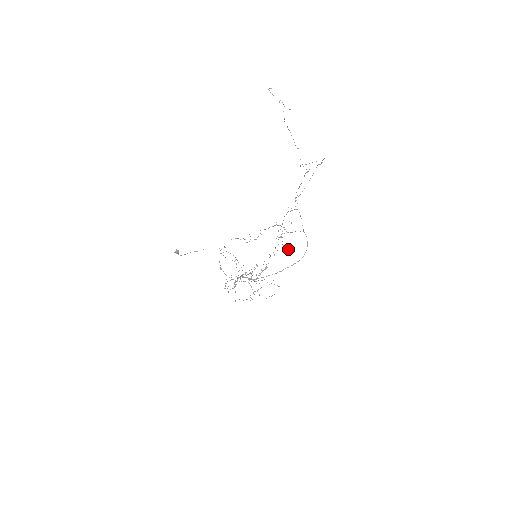
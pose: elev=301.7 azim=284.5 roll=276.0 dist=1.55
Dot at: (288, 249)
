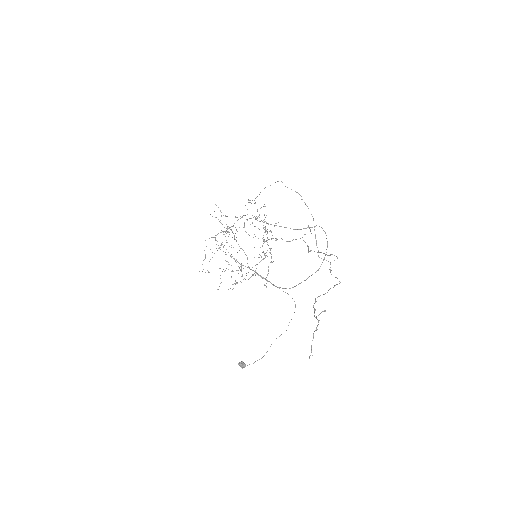
Dot at: occluded
